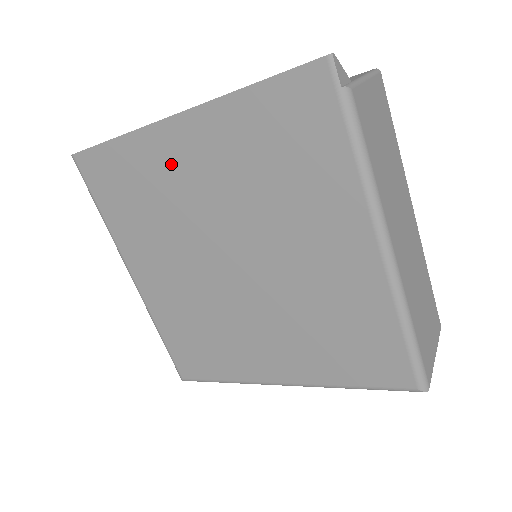
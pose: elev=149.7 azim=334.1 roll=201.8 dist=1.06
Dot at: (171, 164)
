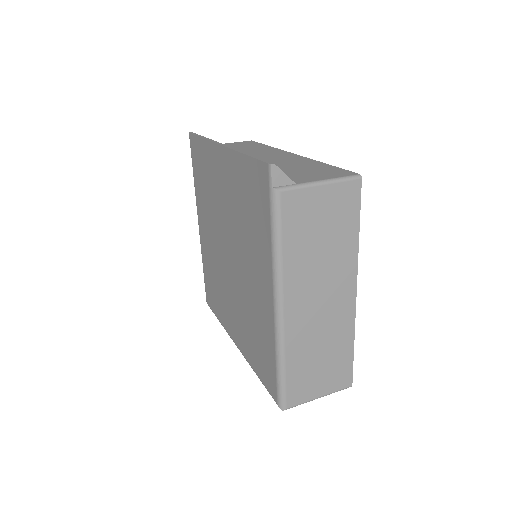
Dot at: (216, 172)
